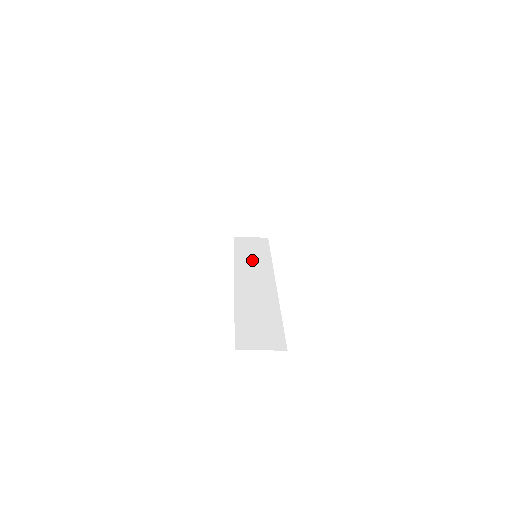
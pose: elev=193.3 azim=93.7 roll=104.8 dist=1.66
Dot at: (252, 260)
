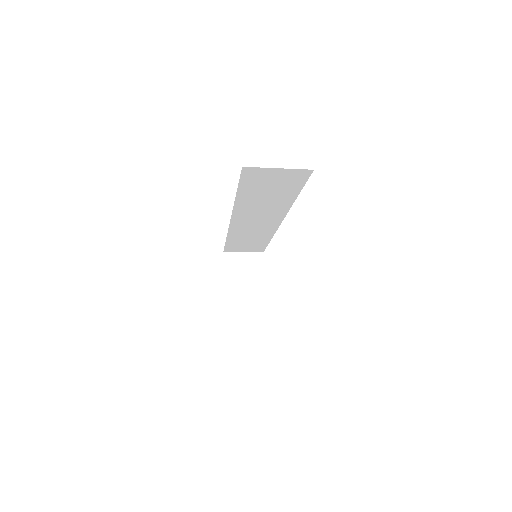
Dot at: occluded
